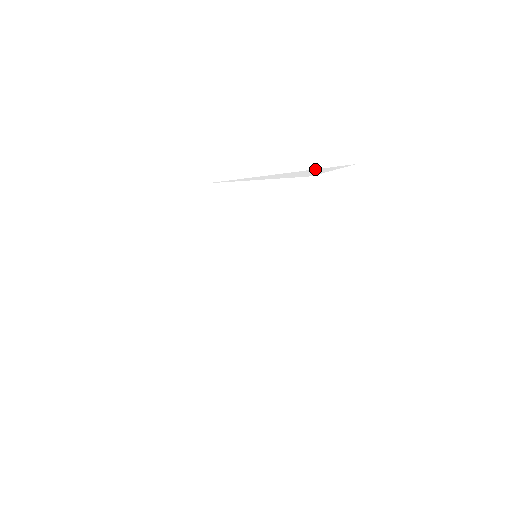
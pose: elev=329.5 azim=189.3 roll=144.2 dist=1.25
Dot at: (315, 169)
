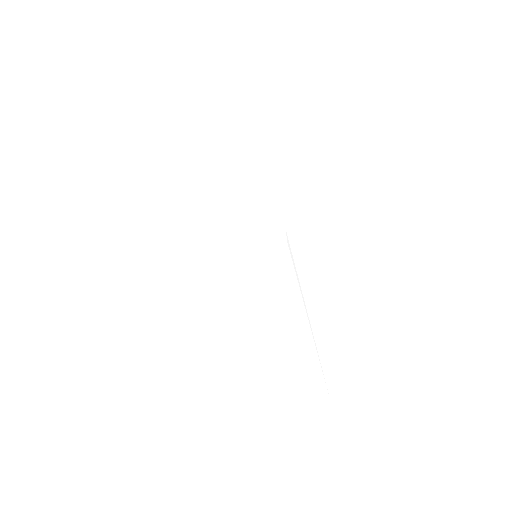
Dot at: (214, 126)
